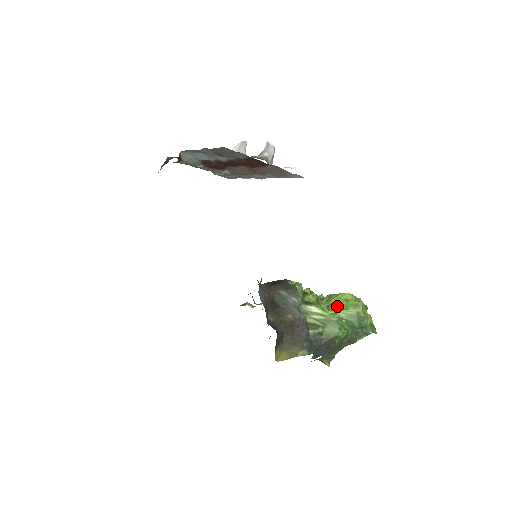
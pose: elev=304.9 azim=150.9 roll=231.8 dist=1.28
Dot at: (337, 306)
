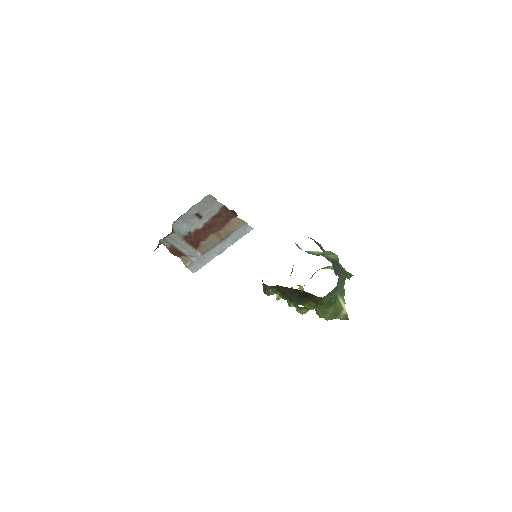
Dot at: (323, 268)
